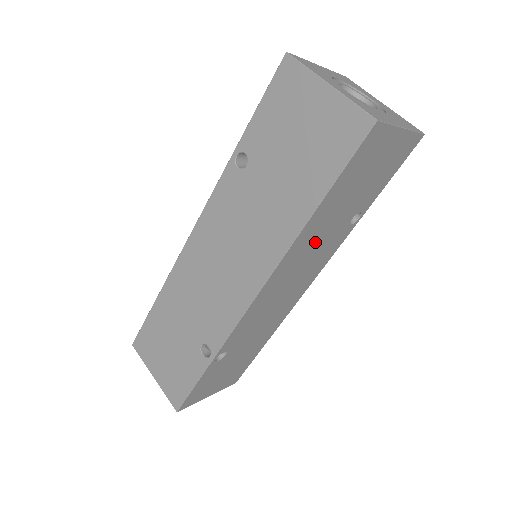
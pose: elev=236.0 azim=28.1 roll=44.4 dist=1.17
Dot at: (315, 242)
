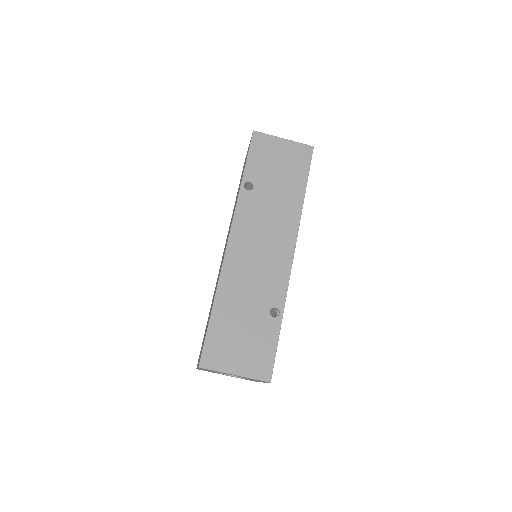
Dot at: occluded
